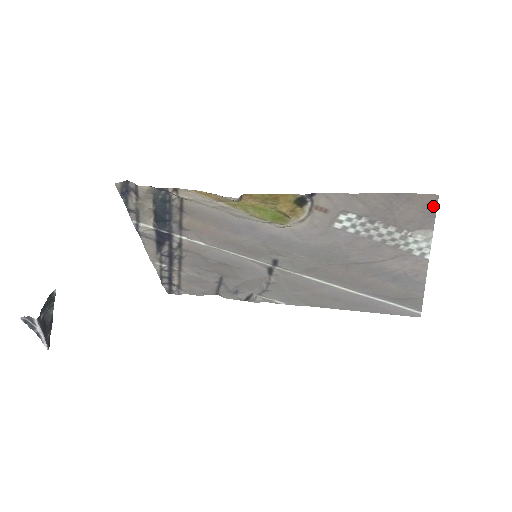
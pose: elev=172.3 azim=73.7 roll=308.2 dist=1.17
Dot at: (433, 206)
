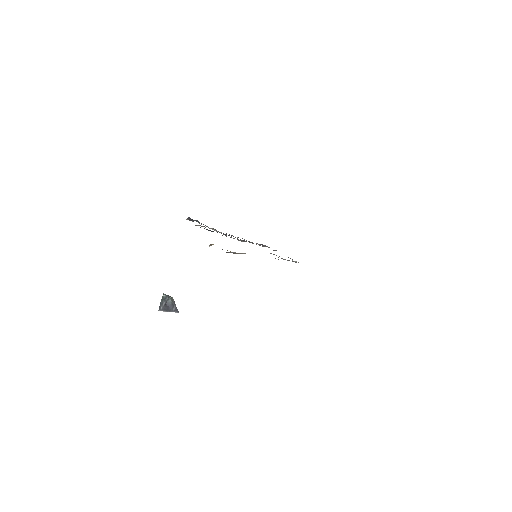
Dot at: occluded
